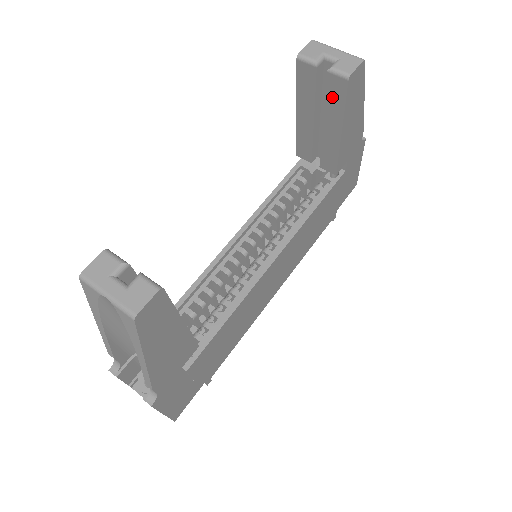
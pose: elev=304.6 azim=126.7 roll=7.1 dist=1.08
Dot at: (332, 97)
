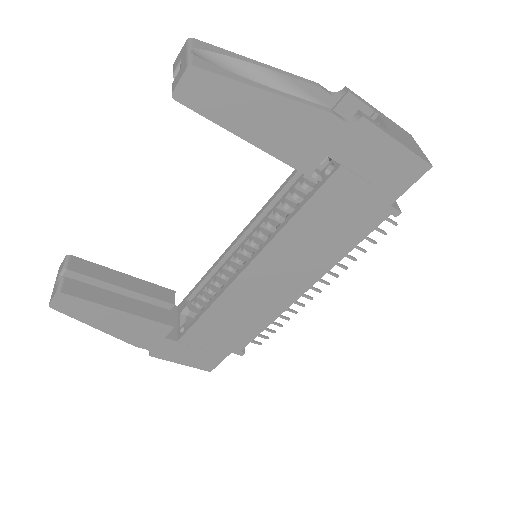
Dot at: occluded
